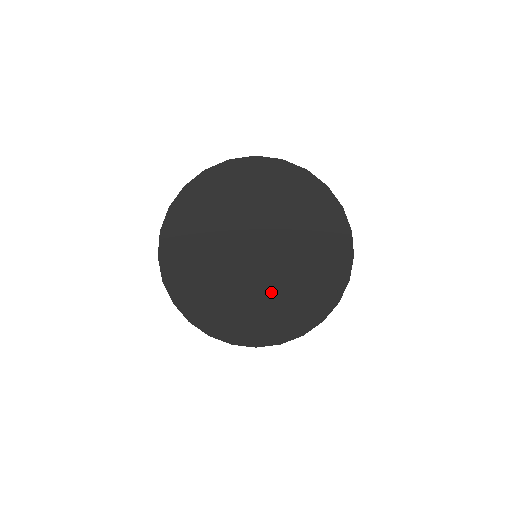
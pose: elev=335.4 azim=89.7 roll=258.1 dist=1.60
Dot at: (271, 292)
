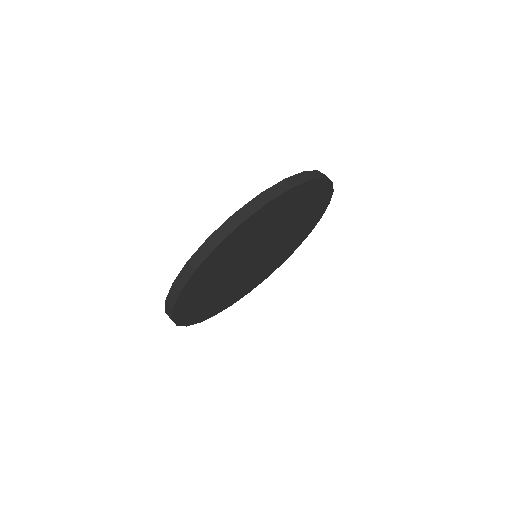
Dot at: (272, 257)
